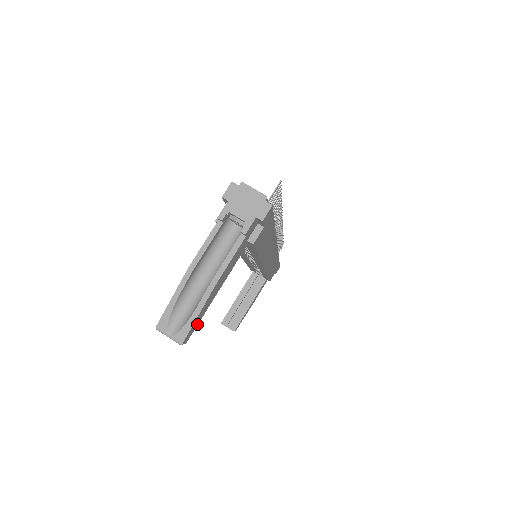
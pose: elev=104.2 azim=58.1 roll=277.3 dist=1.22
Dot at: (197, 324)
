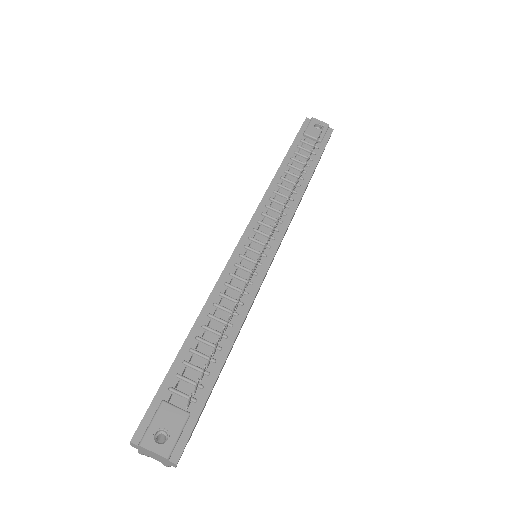
Dot at: occluded
